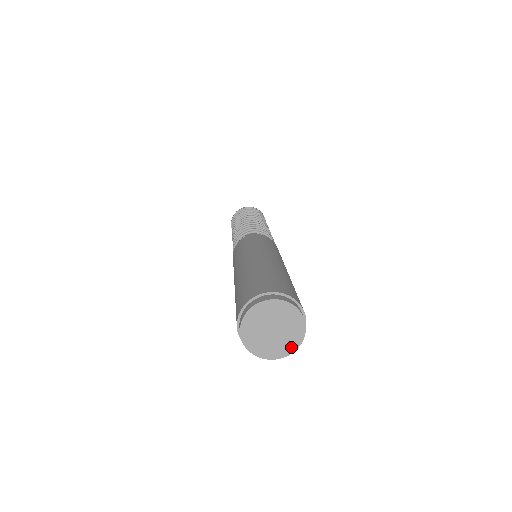
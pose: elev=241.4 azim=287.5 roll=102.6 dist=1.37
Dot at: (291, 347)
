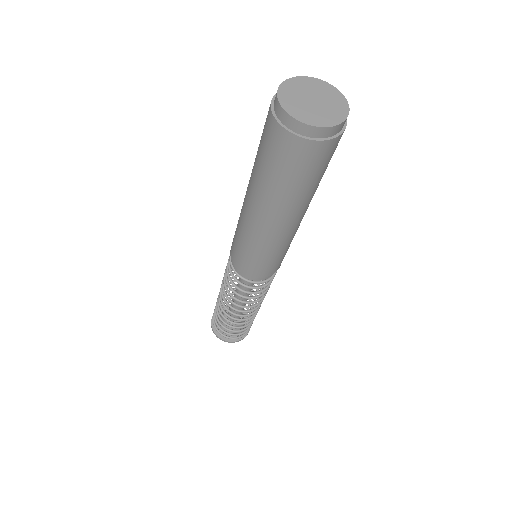
Dot at: (339, 117)
